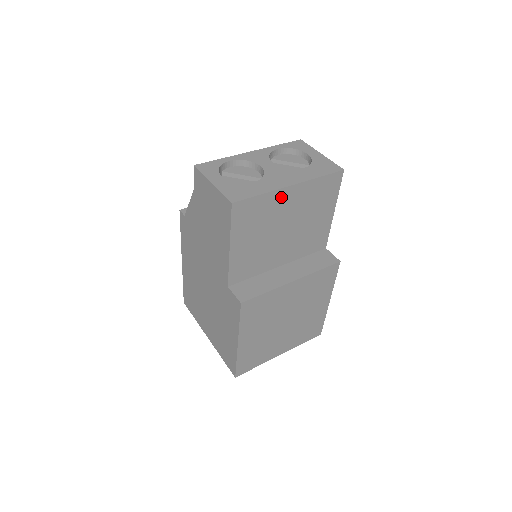
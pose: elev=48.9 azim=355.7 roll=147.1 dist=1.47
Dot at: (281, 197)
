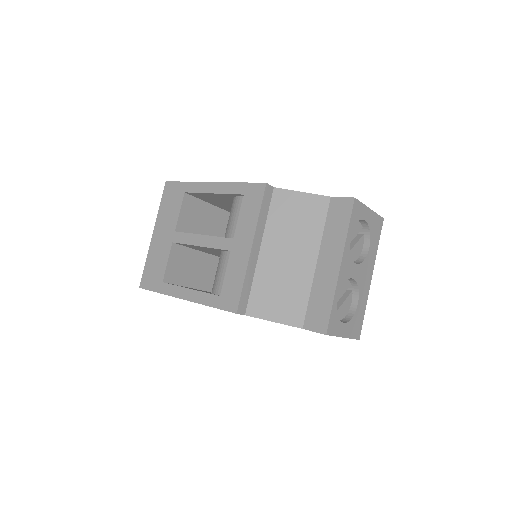
Dot at: occluded
